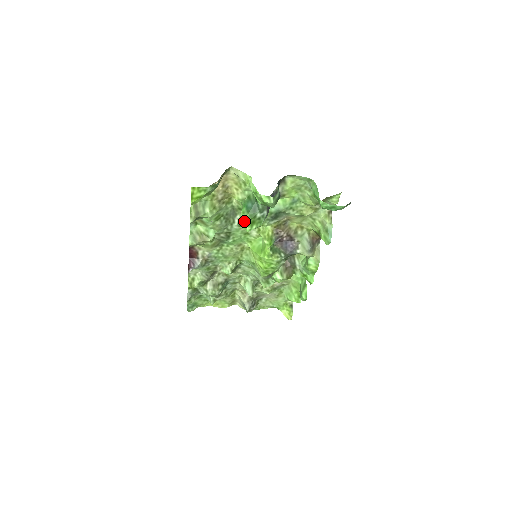
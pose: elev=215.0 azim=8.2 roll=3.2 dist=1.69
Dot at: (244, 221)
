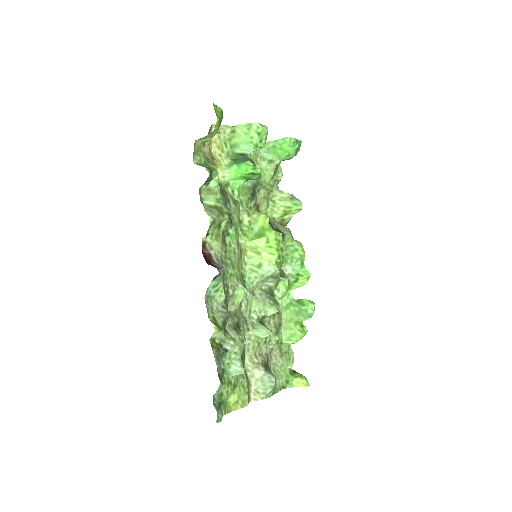
Dot at: (251, 165)
